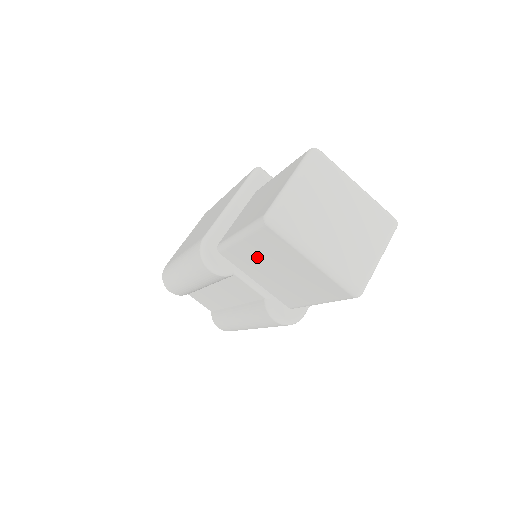
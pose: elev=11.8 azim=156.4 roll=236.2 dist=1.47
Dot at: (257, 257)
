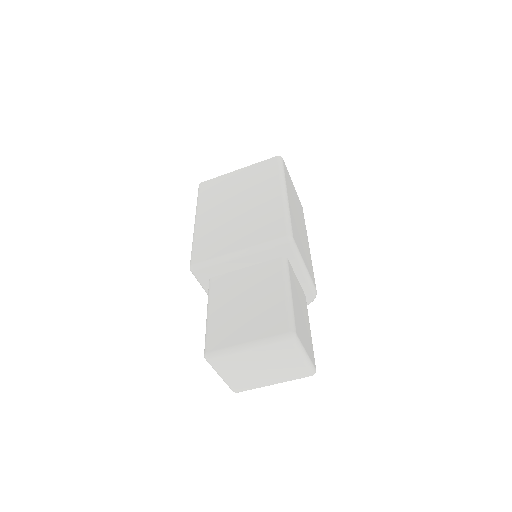
Dot at: occluded
